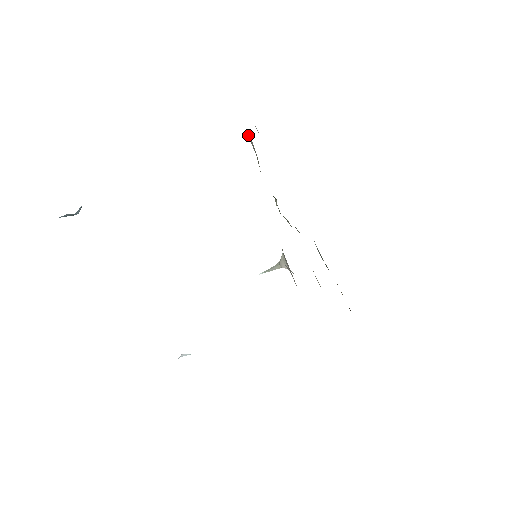
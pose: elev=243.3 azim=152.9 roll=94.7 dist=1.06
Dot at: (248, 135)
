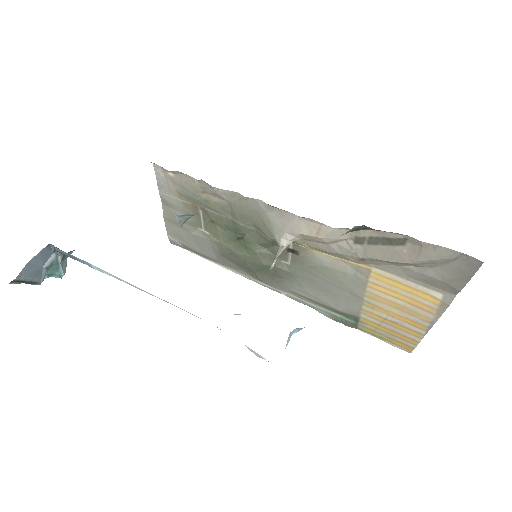
Dot at: (195, 232)
